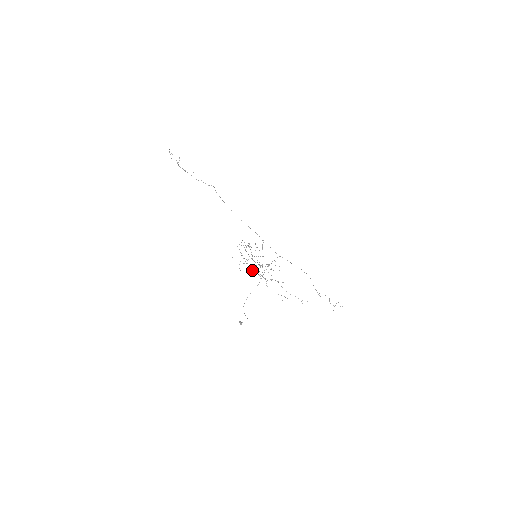
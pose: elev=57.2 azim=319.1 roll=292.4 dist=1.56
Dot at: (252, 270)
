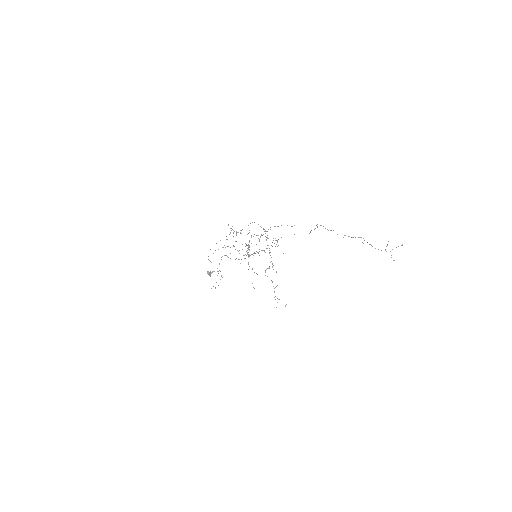
Dot at: occluded
